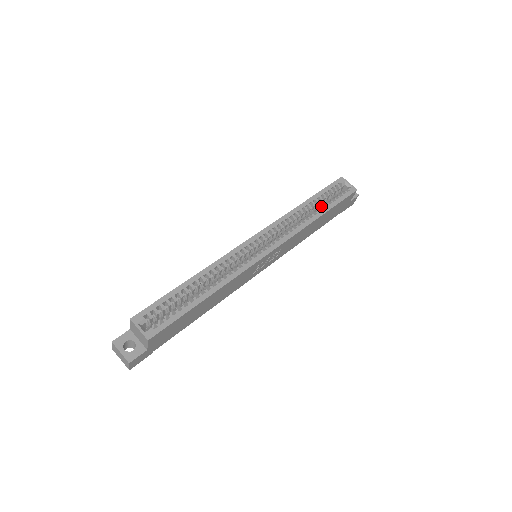
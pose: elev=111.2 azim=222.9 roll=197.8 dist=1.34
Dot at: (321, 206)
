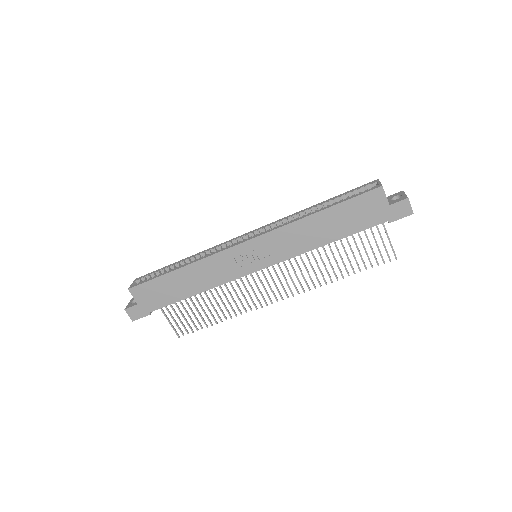
Dot at: occluded
